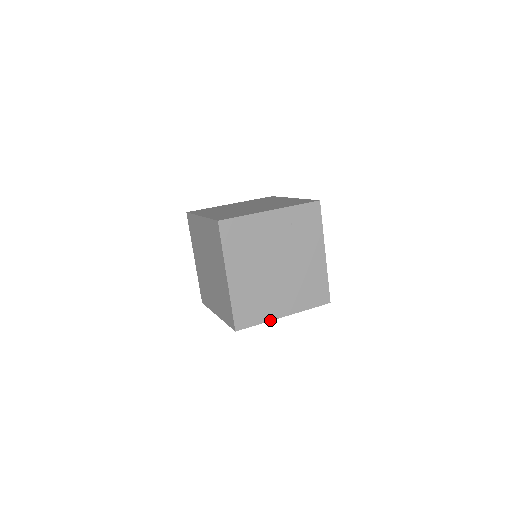
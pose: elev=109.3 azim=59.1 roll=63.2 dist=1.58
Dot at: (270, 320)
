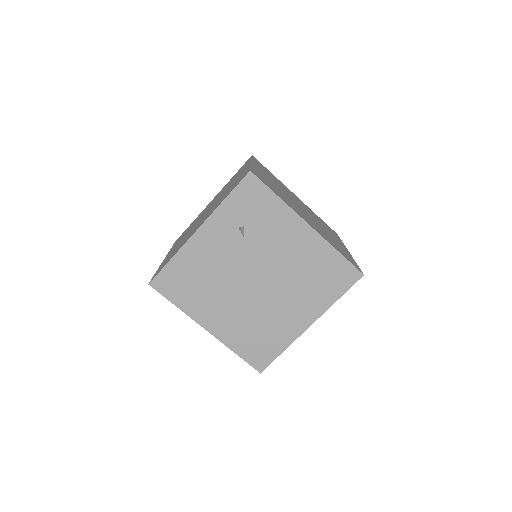
Dot at: (291, 208)
